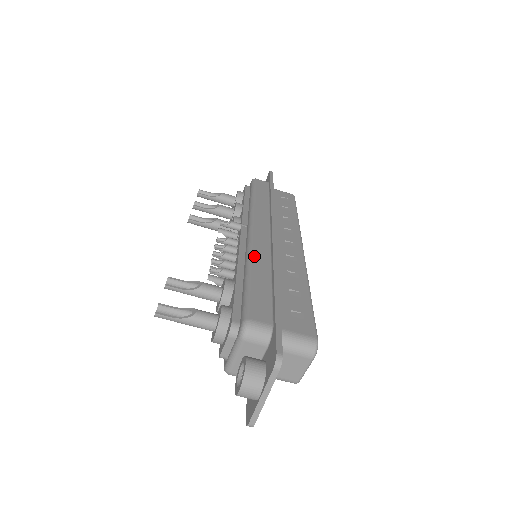
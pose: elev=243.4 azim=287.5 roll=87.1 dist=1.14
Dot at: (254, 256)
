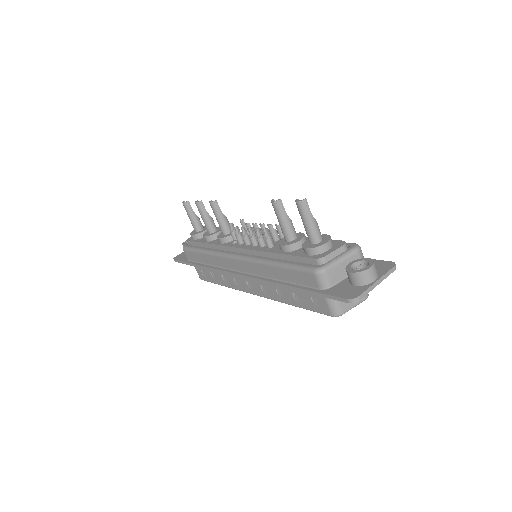
Dot at: occluded
